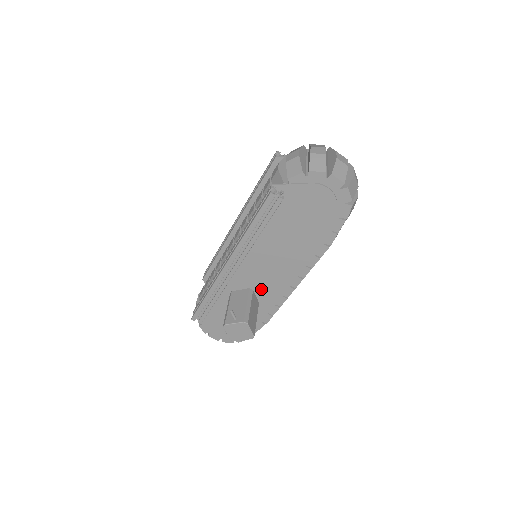
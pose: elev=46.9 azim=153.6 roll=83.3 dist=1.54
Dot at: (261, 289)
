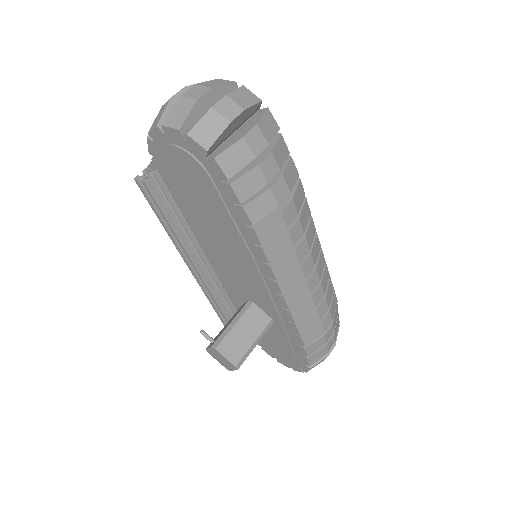
Dot at: (258, 300)
